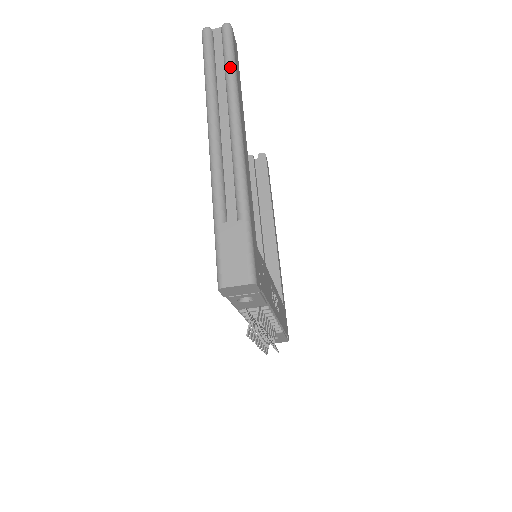
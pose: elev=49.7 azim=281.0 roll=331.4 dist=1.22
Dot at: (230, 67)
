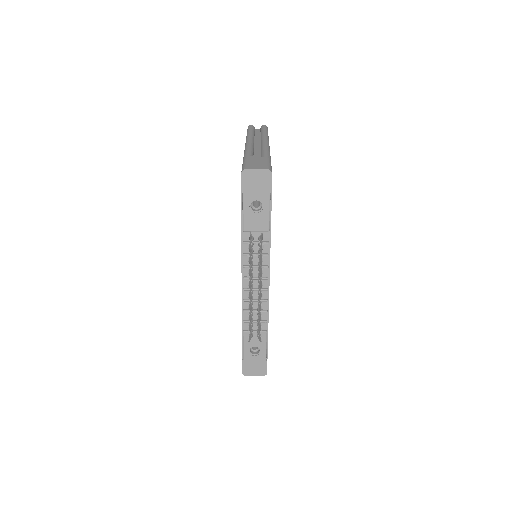
Dot at: (265, 131)
